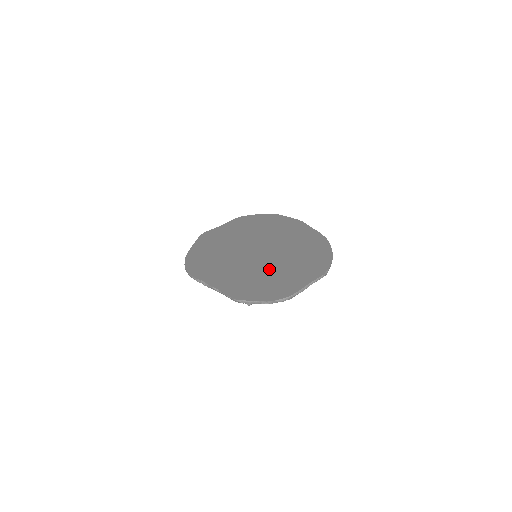
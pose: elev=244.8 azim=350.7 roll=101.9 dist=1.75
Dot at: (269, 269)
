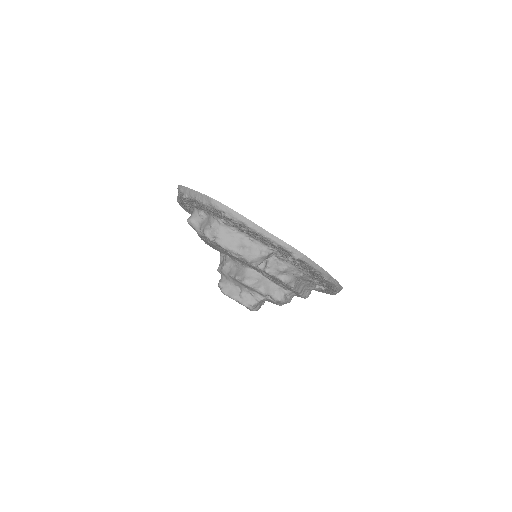
Dot at: occluded
